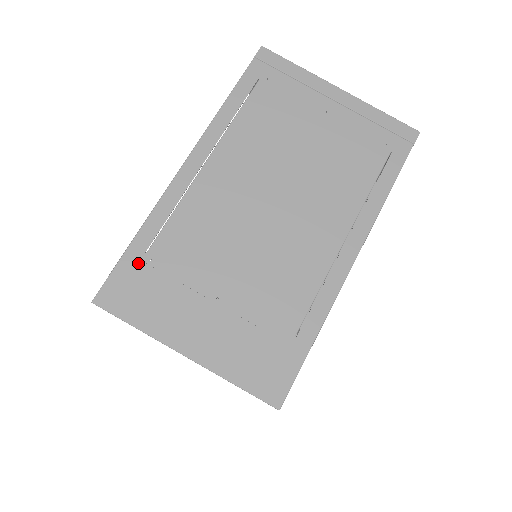
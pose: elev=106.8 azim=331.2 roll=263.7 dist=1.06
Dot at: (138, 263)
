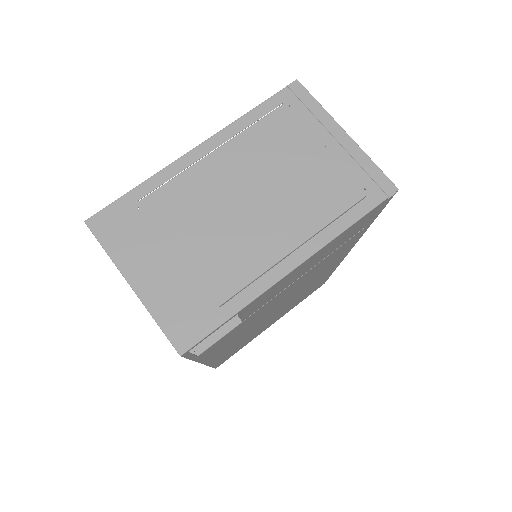
Dot at: (129, 207)
